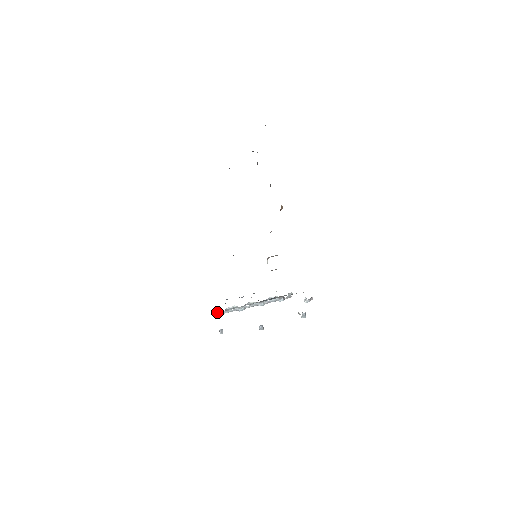
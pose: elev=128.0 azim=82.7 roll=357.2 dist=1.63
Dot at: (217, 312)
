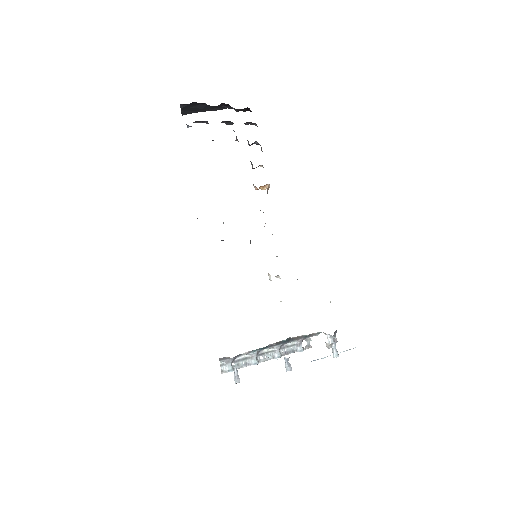
Dot at: (225, 361)
